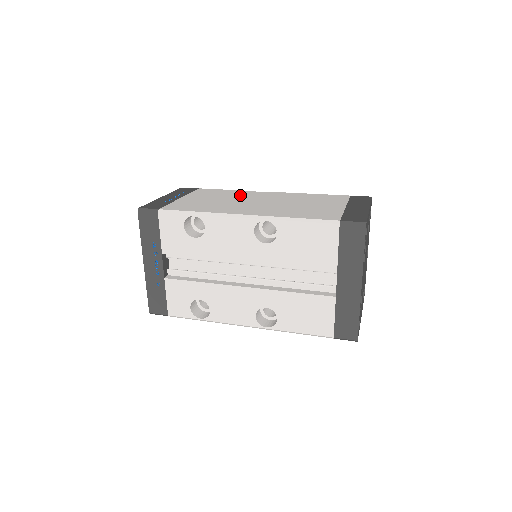
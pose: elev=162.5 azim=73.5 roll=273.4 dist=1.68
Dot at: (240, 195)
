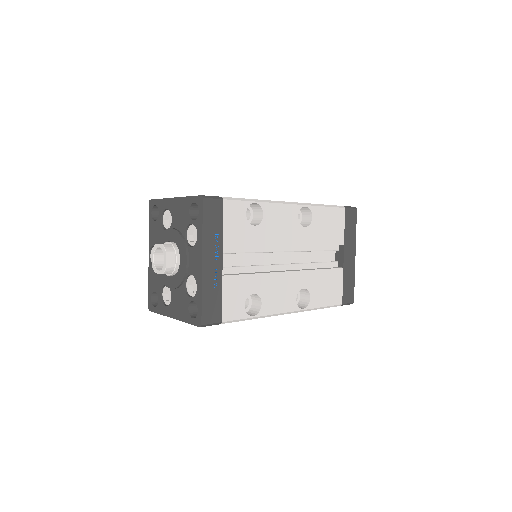
Dot at: occluded
